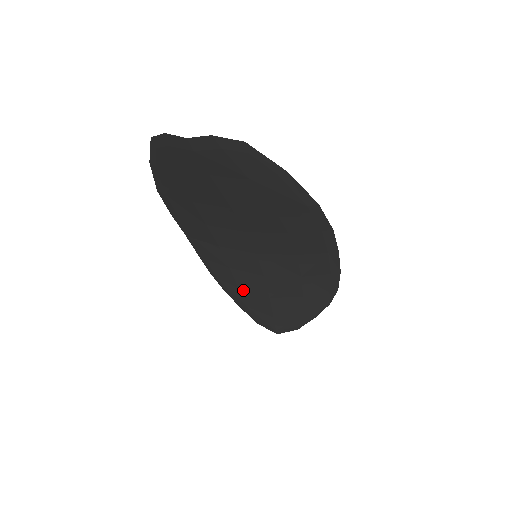
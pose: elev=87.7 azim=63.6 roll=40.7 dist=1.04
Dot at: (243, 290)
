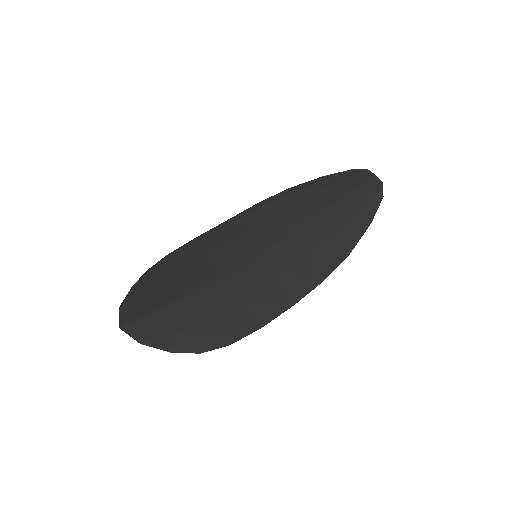
Dot at: (178, 275)
